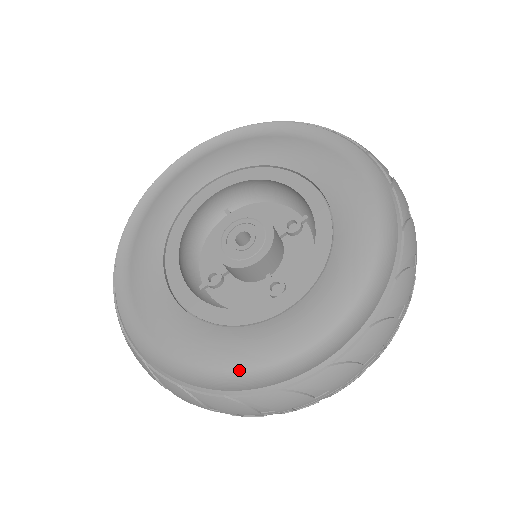
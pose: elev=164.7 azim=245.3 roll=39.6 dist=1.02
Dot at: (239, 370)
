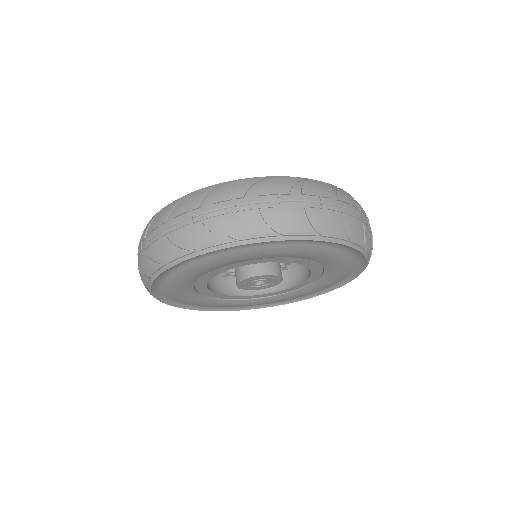
Dot at: (277, 302)
